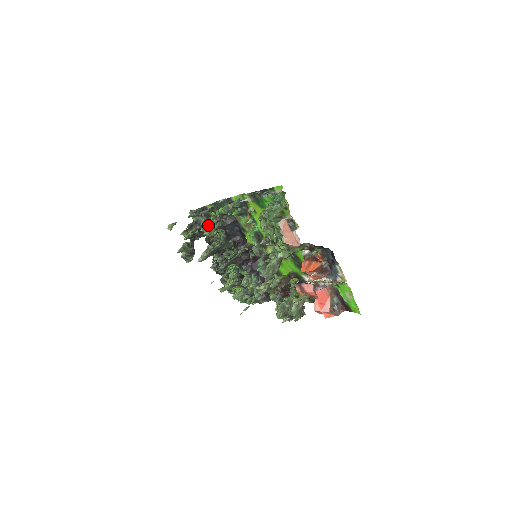
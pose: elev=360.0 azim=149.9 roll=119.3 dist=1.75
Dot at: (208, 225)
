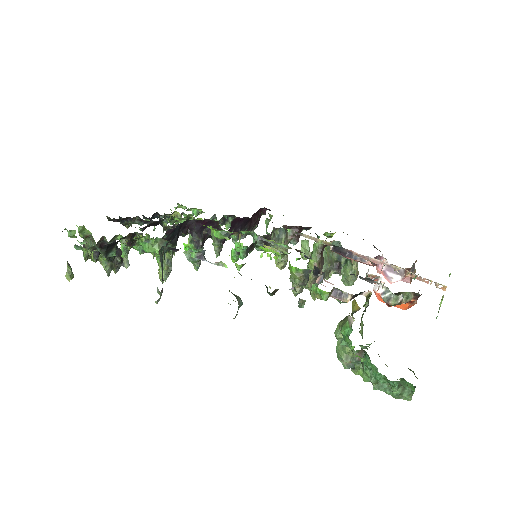
Dot at: occluded
